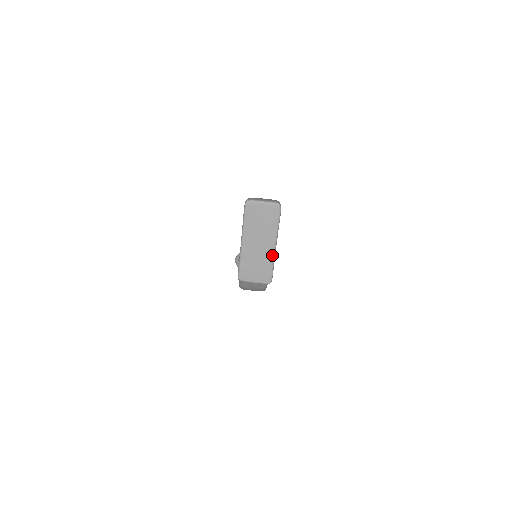
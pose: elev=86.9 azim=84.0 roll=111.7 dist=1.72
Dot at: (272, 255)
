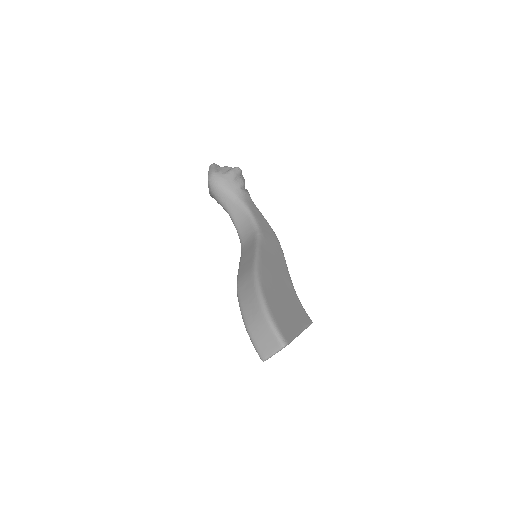
Dot at: occluded
